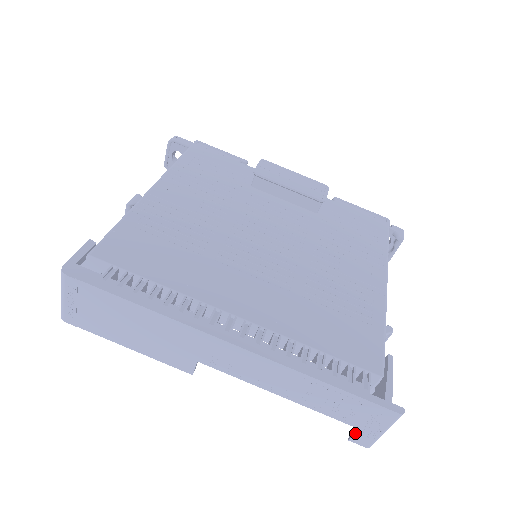
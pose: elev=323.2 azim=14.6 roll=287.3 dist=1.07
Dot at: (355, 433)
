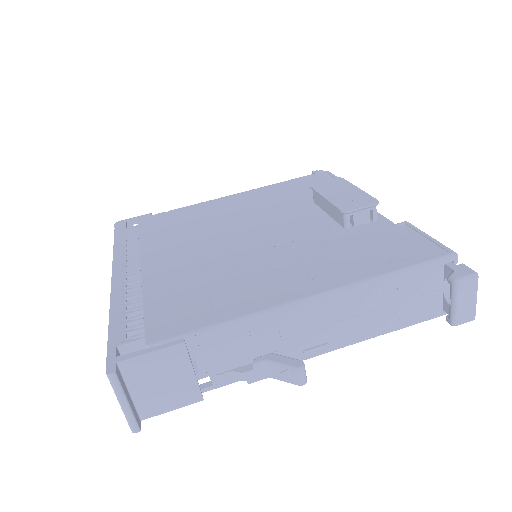
Dot at: occluded
